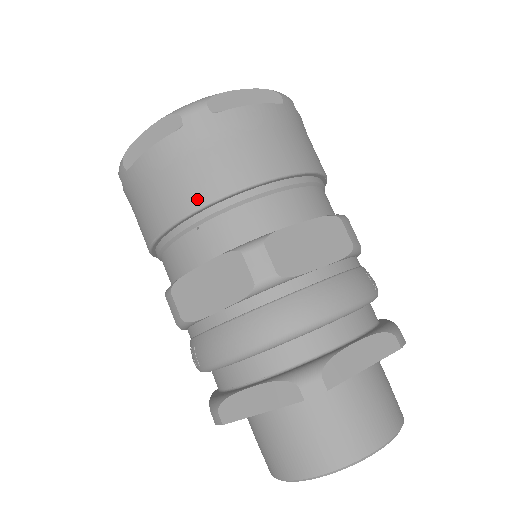
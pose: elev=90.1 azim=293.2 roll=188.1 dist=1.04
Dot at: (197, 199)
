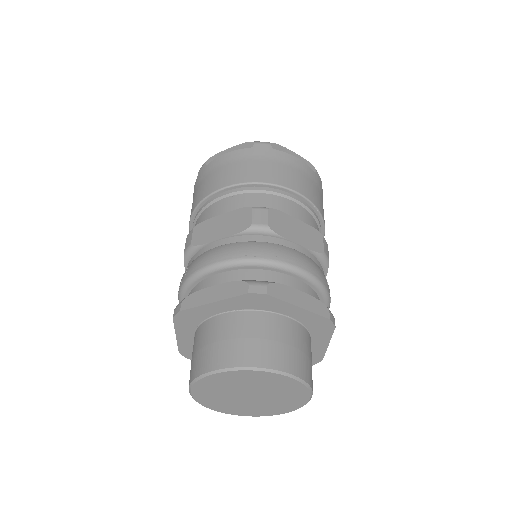
Dot at: (241, 179)
